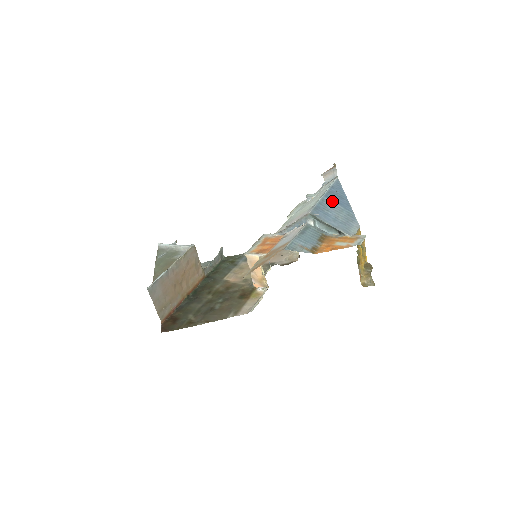
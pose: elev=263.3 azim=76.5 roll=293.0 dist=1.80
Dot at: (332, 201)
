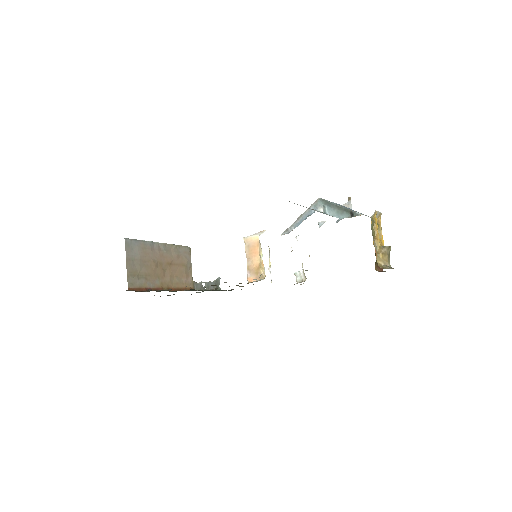
Dot at: occluded
